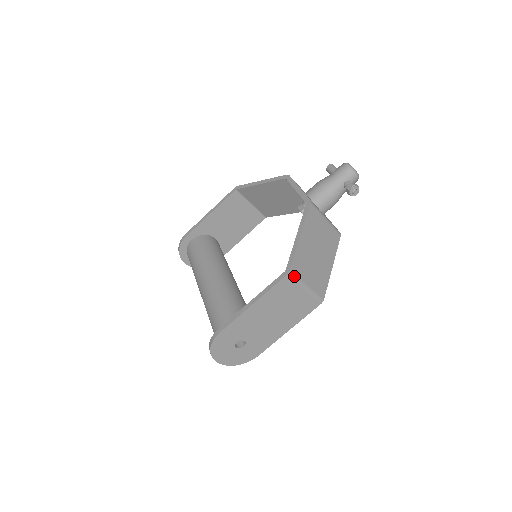
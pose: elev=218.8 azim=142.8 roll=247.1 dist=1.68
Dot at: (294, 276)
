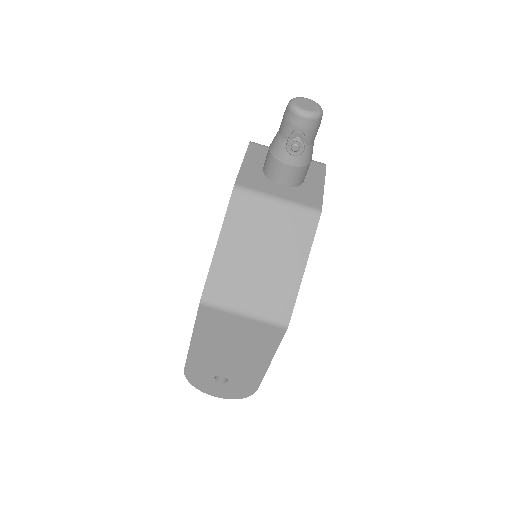
Dot at: (212, 304)
